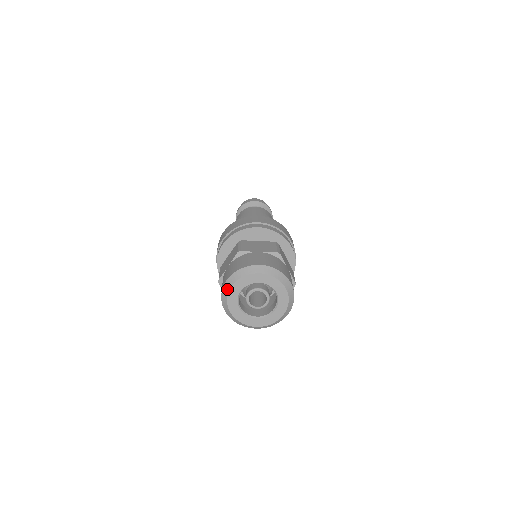
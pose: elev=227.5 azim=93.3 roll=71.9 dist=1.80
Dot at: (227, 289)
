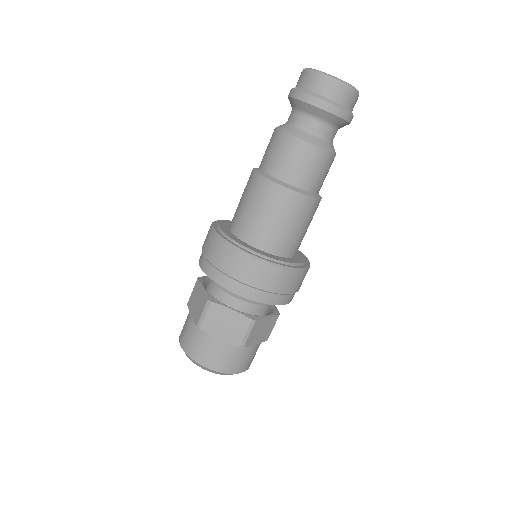
Dot at: occluded
